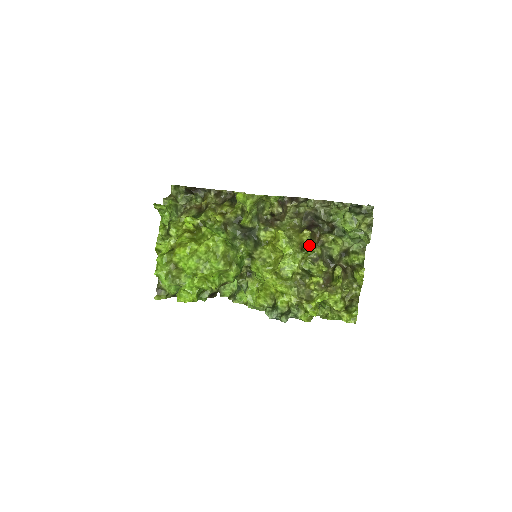
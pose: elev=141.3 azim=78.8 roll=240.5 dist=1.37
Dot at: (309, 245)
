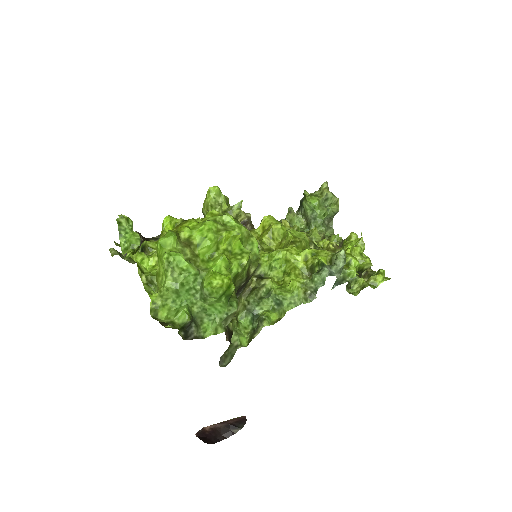
Dot at: (297, 226)
